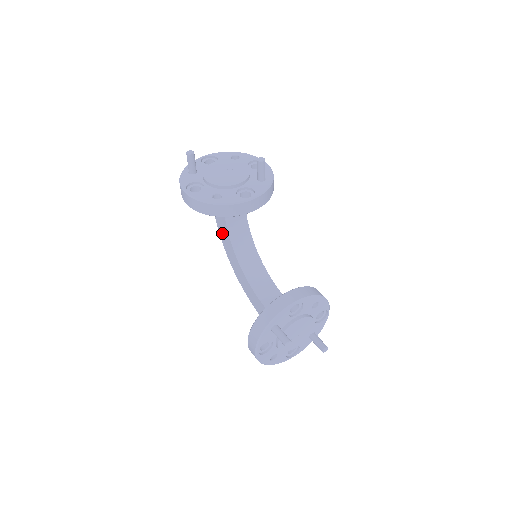
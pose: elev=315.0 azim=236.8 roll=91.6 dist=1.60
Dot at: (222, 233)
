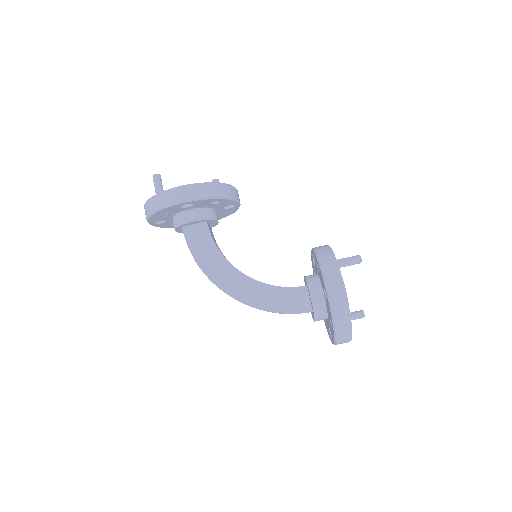
Dot at: (206, 261)
